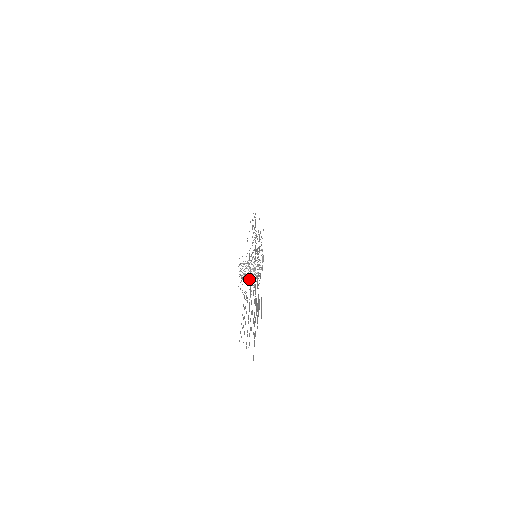
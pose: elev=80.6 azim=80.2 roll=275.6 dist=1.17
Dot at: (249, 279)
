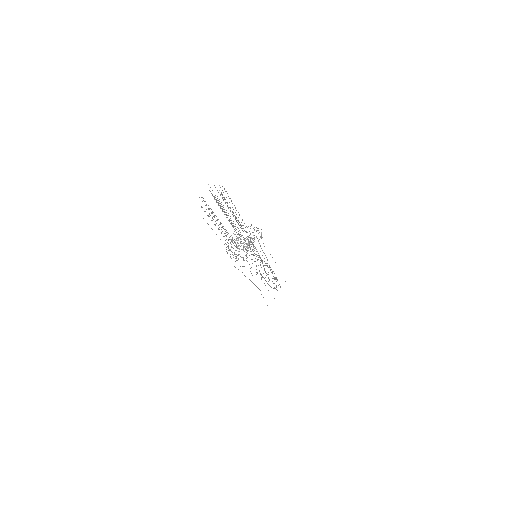
Dot at: occluded
